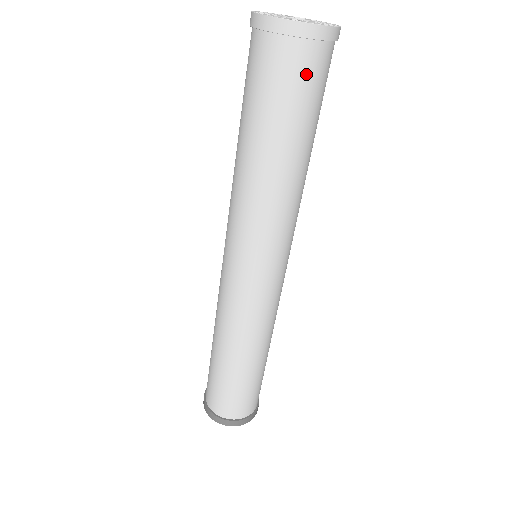
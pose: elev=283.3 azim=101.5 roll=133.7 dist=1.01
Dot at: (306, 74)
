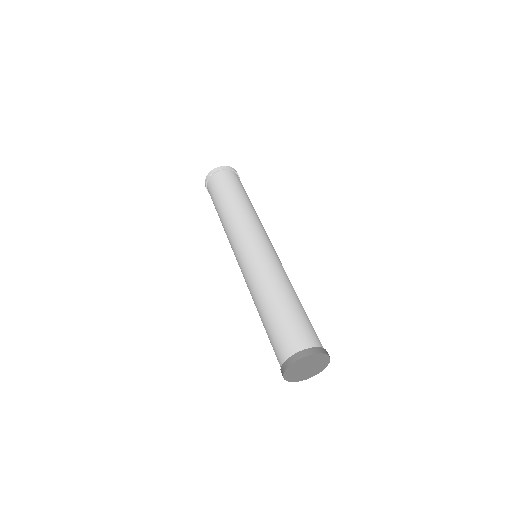
Dot at: (232, 177)
